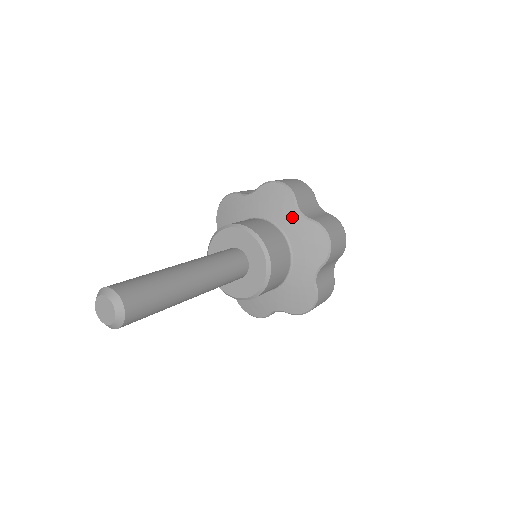
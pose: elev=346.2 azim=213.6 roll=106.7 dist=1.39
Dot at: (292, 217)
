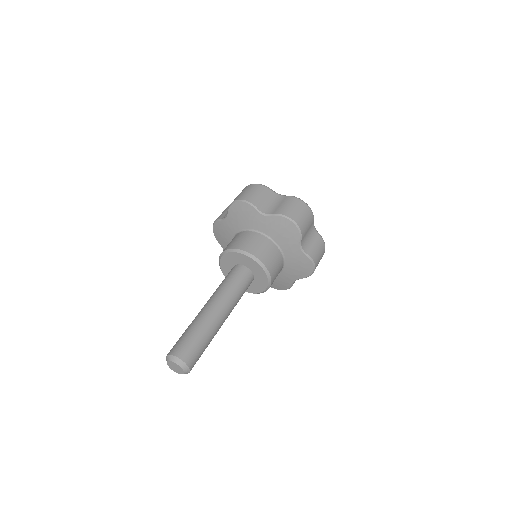
Dot at: (294, 248)
